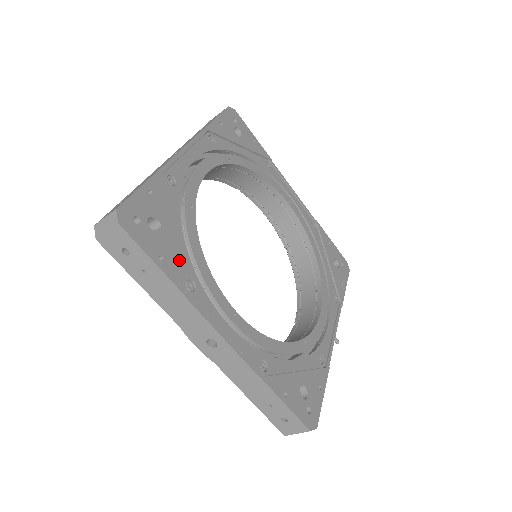
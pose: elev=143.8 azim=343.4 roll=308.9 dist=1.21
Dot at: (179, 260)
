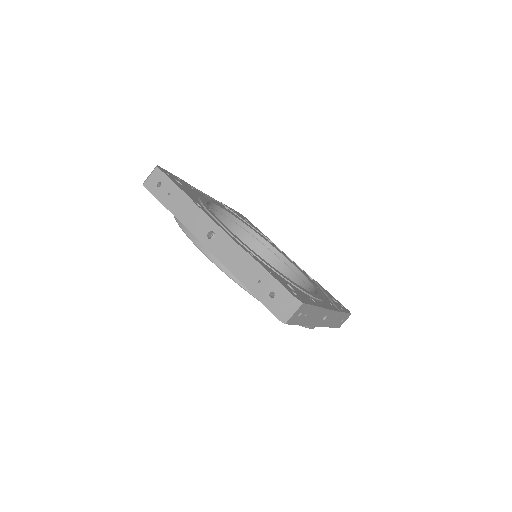
Dot at: occluded
